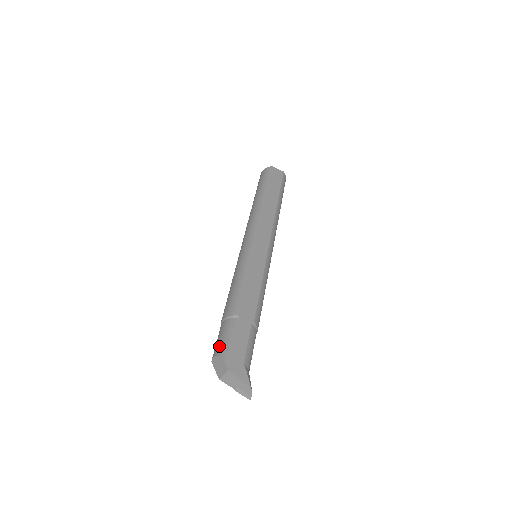
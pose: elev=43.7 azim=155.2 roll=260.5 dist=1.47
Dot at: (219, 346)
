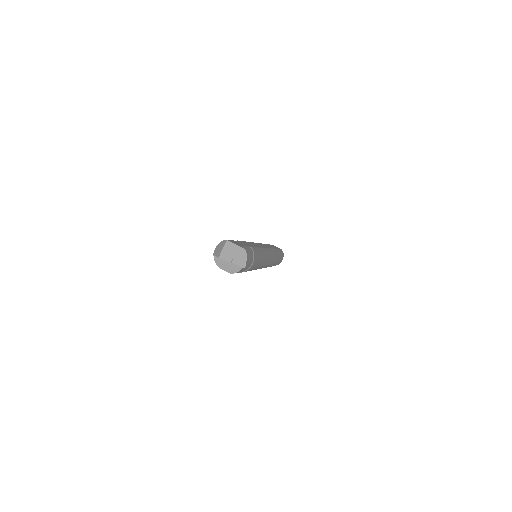
Dot at: occluded
